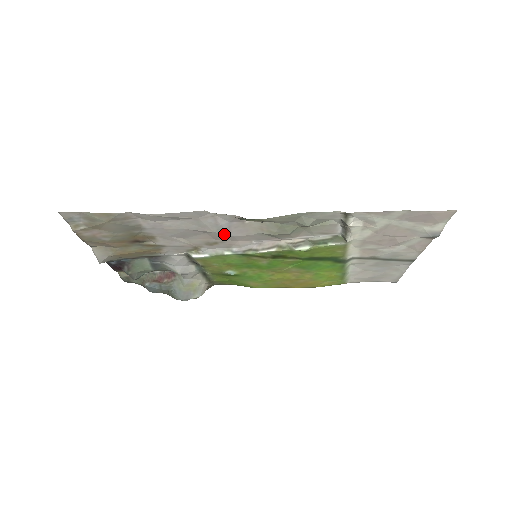
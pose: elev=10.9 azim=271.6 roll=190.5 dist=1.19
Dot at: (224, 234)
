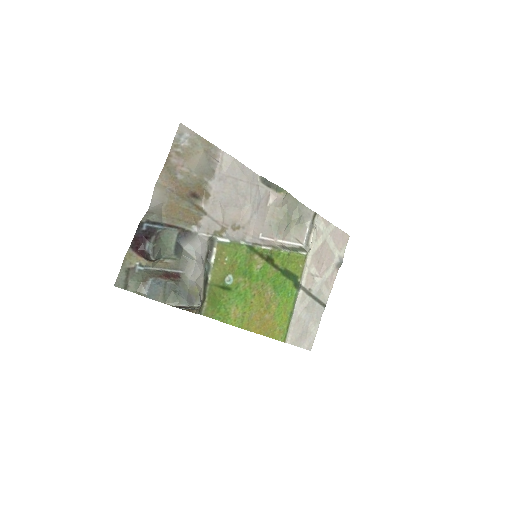
Dot at: (253, 211)
